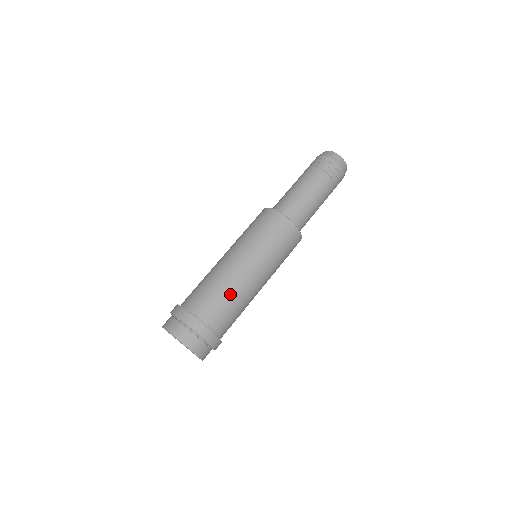
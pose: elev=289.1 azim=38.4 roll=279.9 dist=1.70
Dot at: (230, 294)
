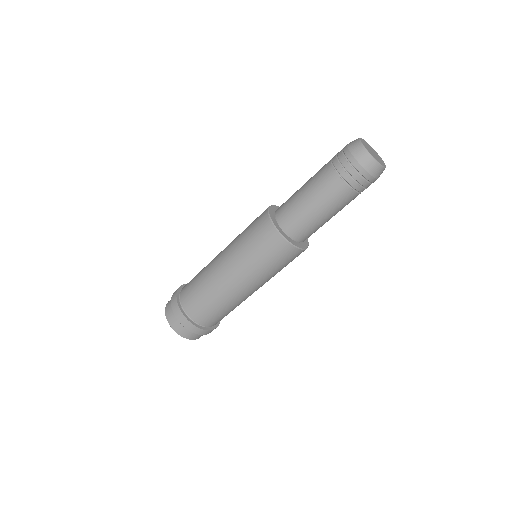
Dot at: (214, 299)
